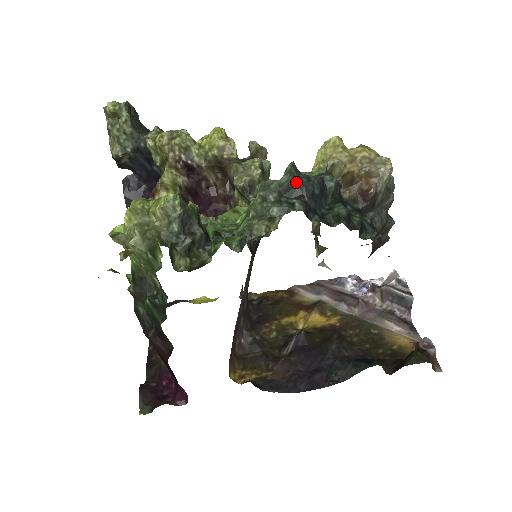
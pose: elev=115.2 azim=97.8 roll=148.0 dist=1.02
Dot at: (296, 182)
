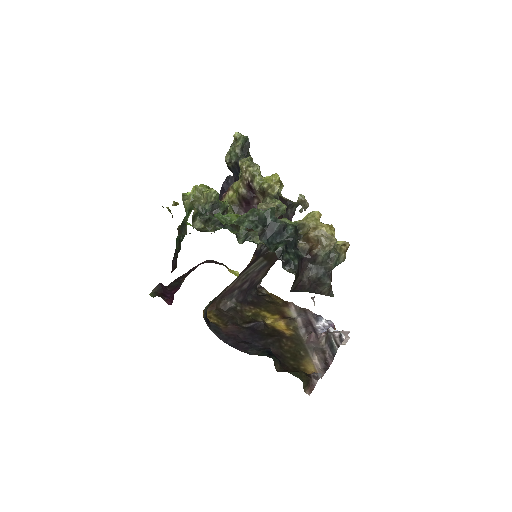
Dot at: (267, 218)
